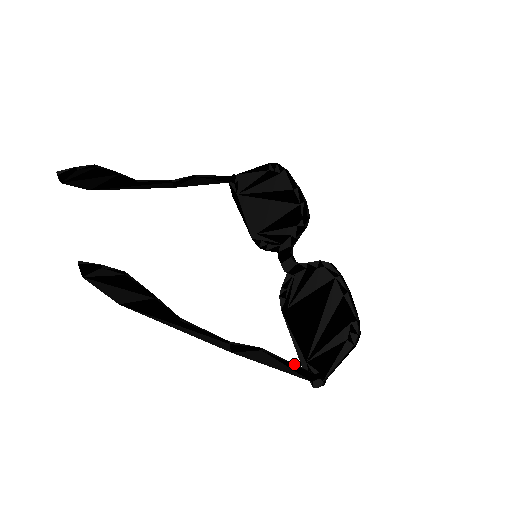
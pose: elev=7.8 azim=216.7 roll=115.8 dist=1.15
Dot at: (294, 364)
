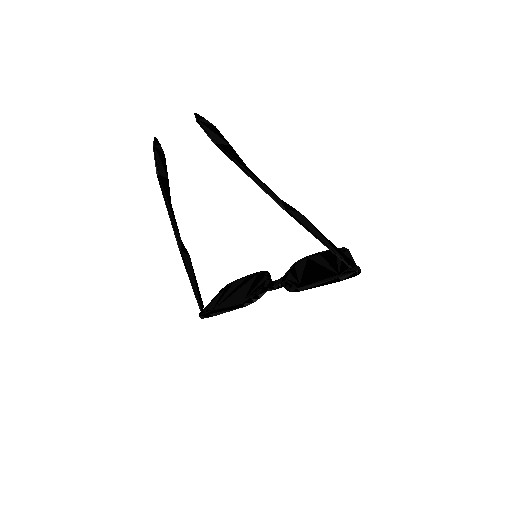
Dot at: (327, 240)
